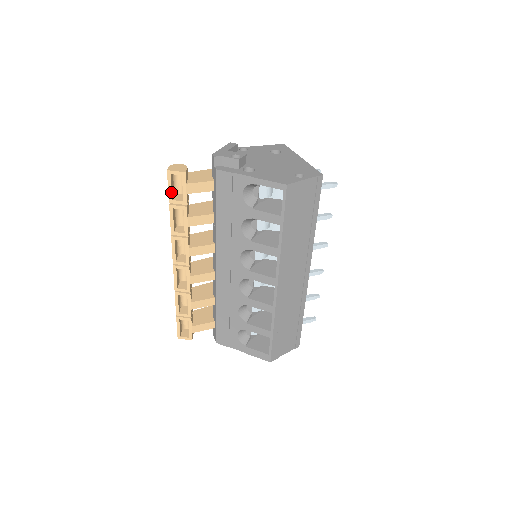
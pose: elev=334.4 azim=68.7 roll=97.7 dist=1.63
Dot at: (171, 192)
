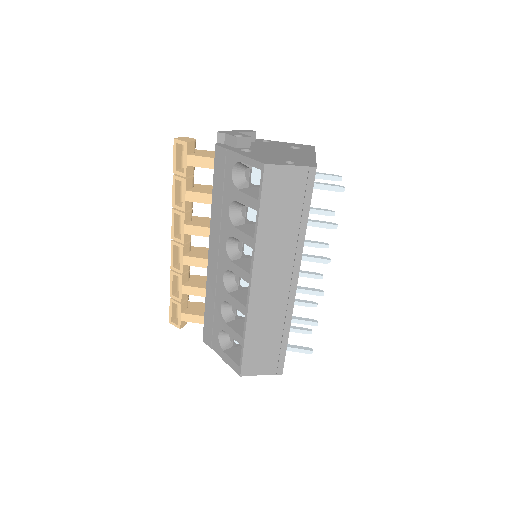
Dot at: (175, 162)
